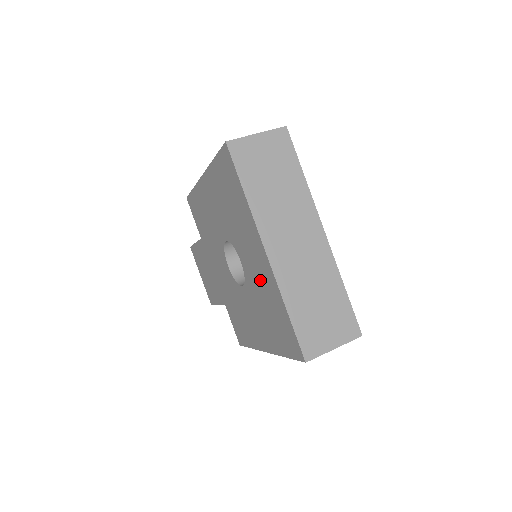
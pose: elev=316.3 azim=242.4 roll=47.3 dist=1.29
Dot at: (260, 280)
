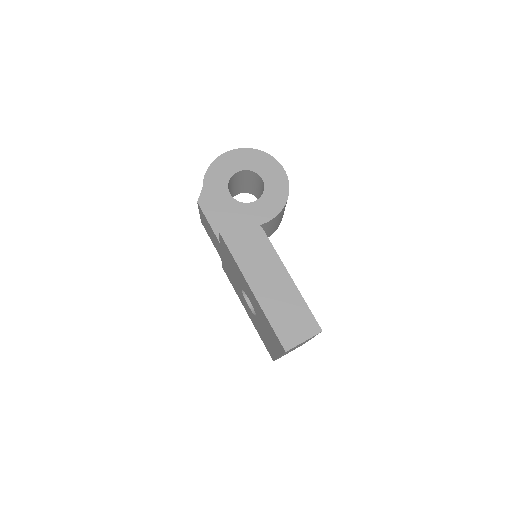
Dot at: (266, 338)
